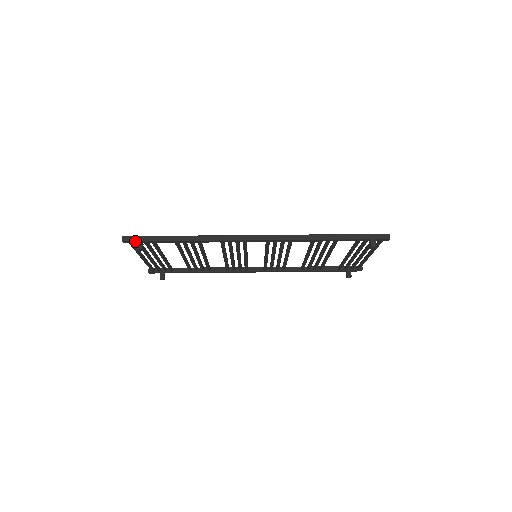
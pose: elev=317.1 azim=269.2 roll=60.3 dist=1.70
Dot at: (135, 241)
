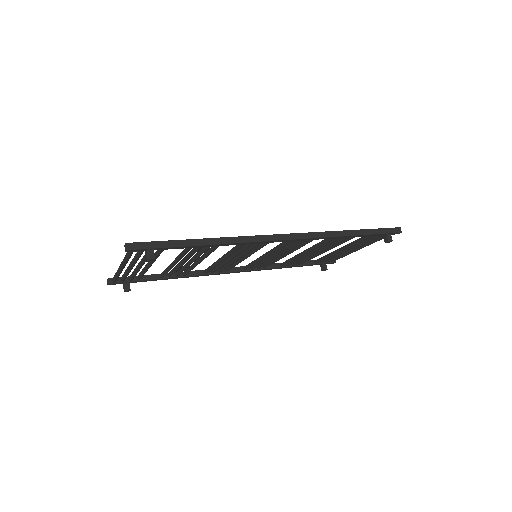
Dot at: (144, 249)
